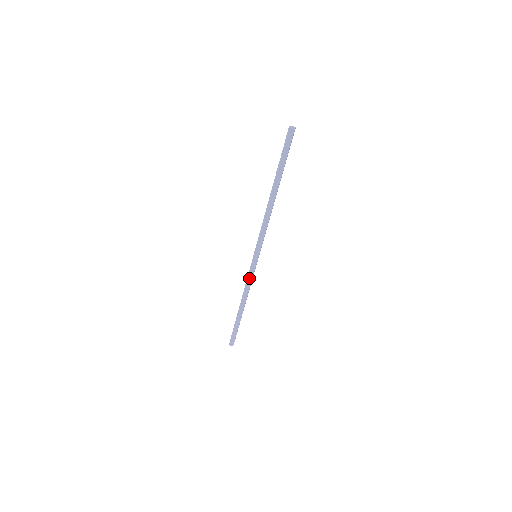
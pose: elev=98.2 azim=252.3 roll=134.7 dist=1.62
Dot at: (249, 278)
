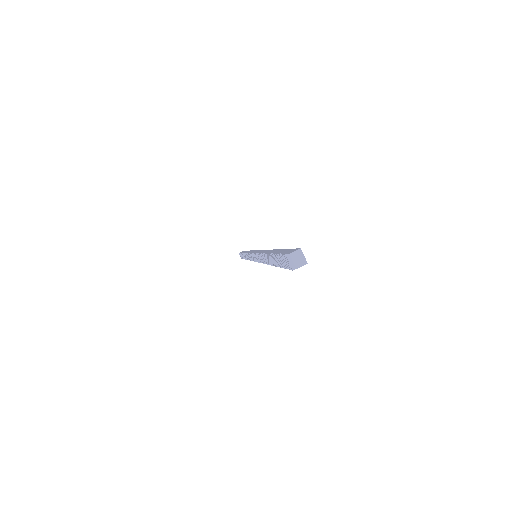
Dot at: occluded
